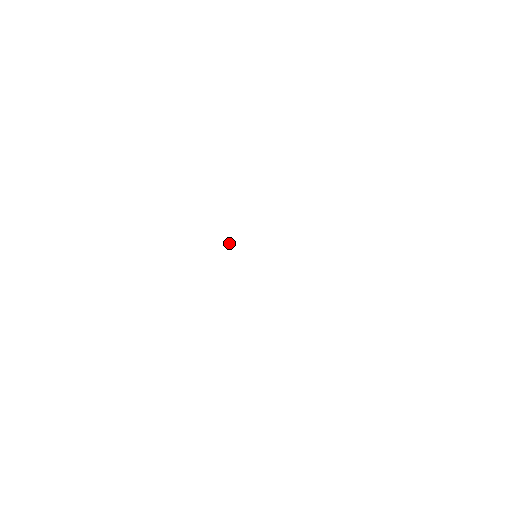
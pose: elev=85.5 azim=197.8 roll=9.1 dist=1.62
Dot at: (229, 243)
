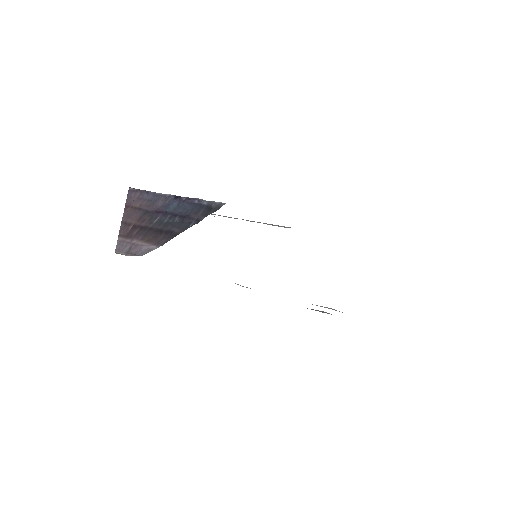
Dot at: occluded
